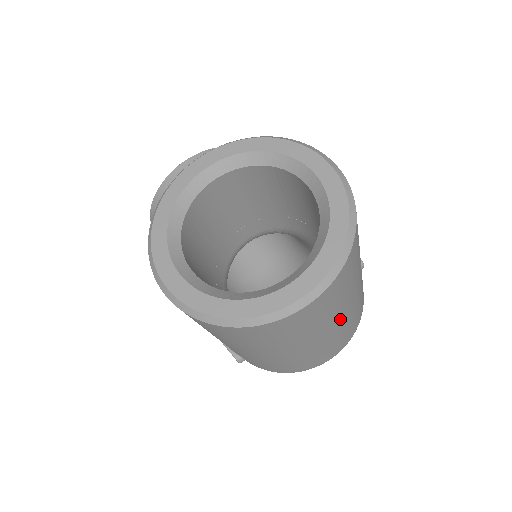
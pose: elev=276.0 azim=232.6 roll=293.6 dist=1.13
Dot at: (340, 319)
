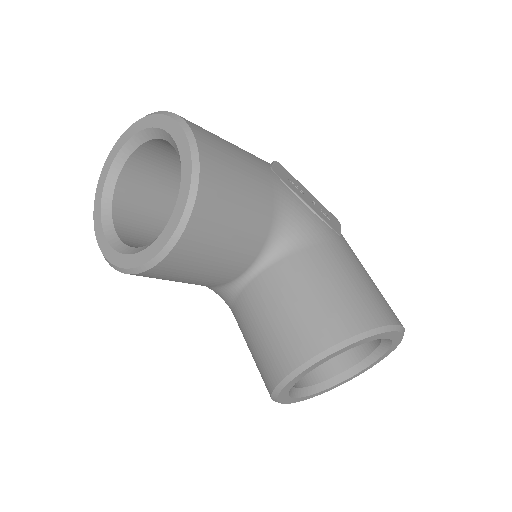
Dot at: occluded
